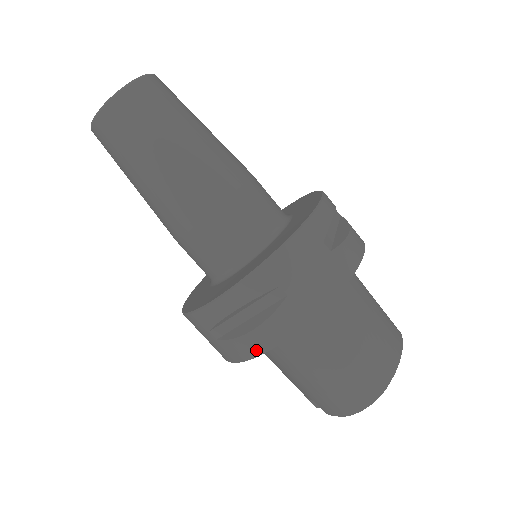
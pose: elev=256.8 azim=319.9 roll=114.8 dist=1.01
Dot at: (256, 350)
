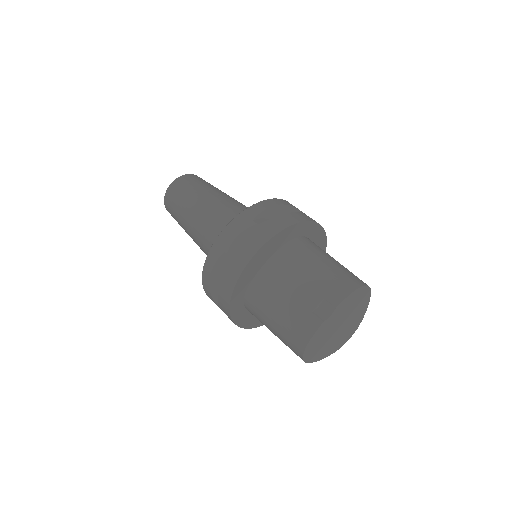
Dot at: (290, 222)
